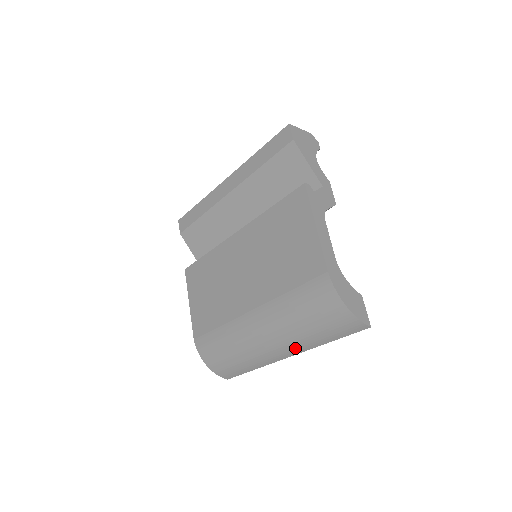
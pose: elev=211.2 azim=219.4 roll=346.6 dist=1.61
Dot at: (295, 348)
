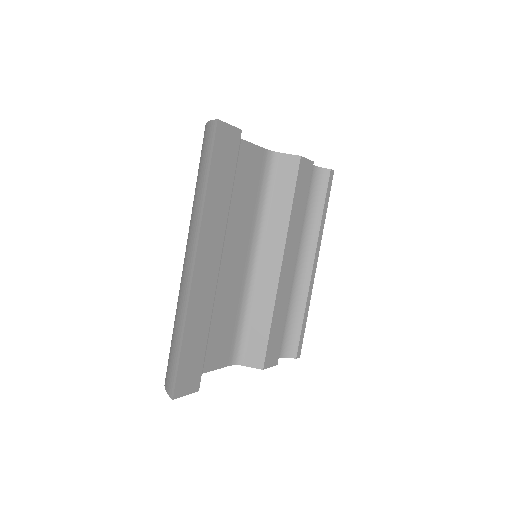
Dot at: (193, 233)
